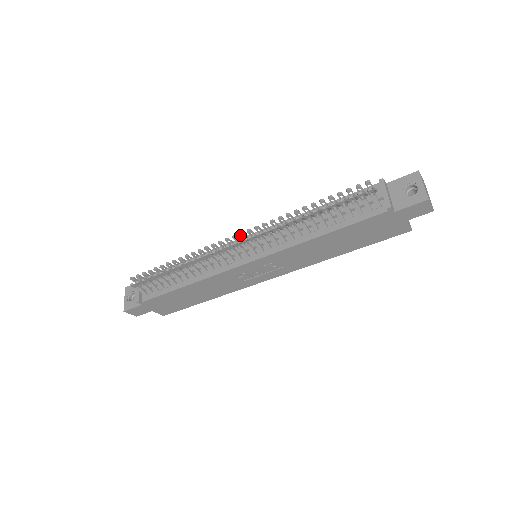
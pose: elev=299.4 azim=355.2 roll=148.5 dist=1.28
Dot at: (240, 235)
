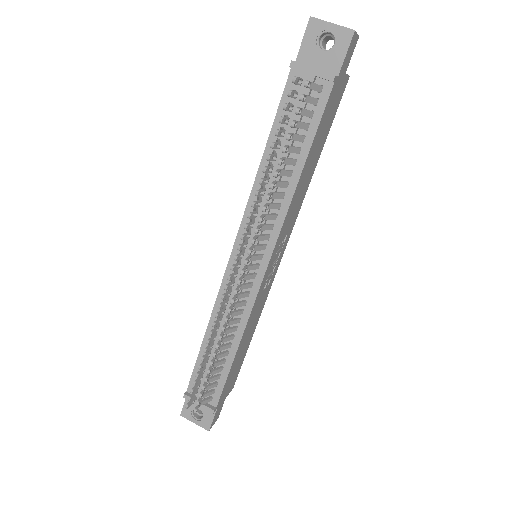
Dot at: occluded
